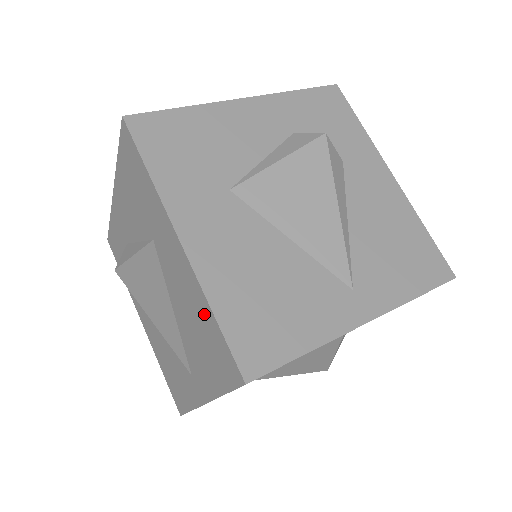
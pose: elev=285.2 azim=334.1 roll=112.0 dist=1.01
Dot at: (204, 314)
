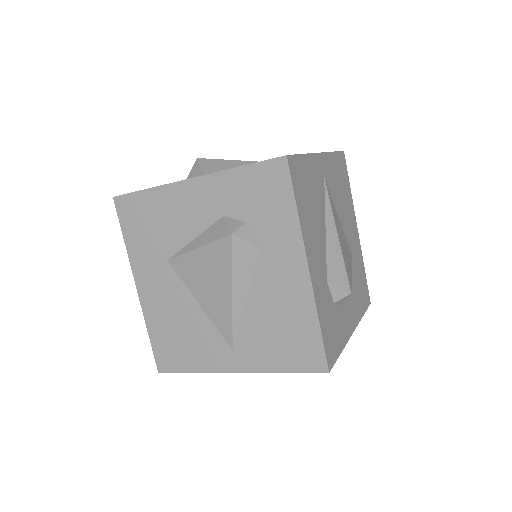
Dot at: occluded
